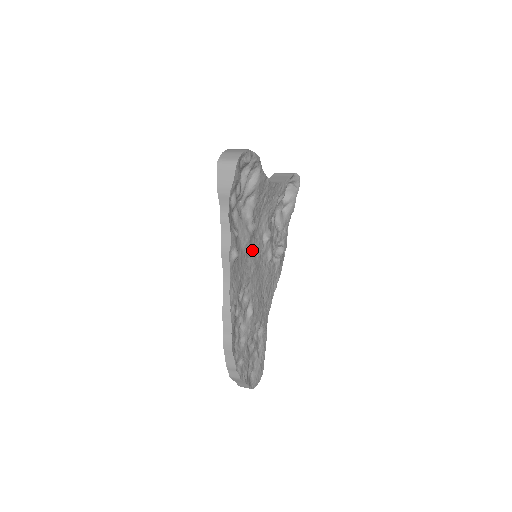
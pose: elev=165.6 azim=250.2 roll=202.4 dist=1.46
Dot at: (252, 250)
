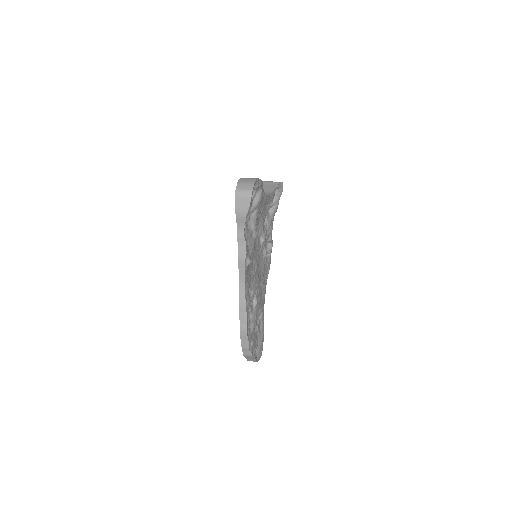
Dot at: (255, 253)
